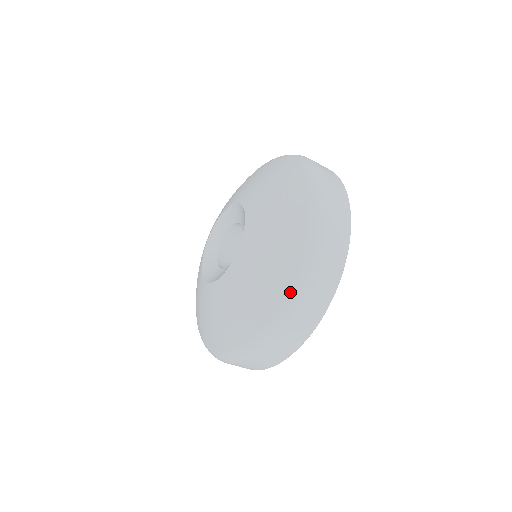
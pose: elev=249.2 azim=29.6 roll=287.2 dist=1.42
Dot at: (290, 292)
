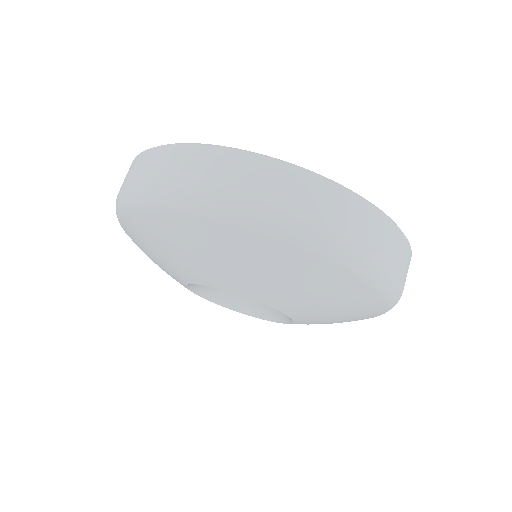
Dot at: (376, 282)
